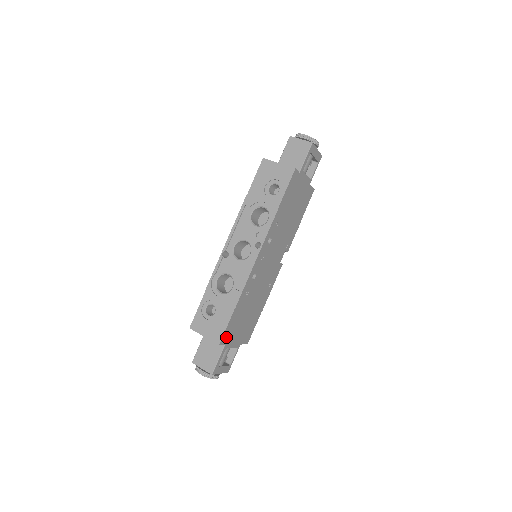
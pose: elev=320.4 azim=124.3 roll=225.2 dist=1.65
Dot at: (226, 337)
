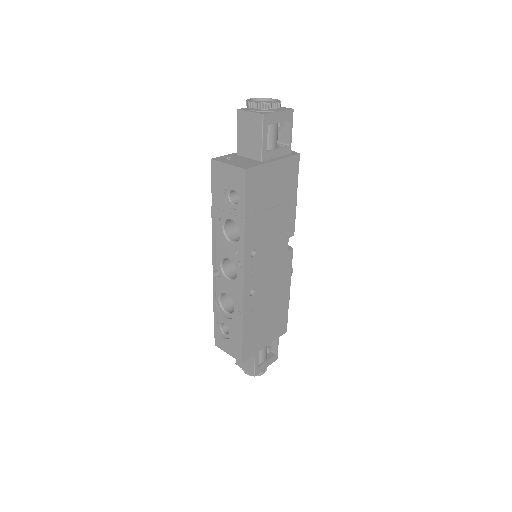
Dot at: (248, 352)
